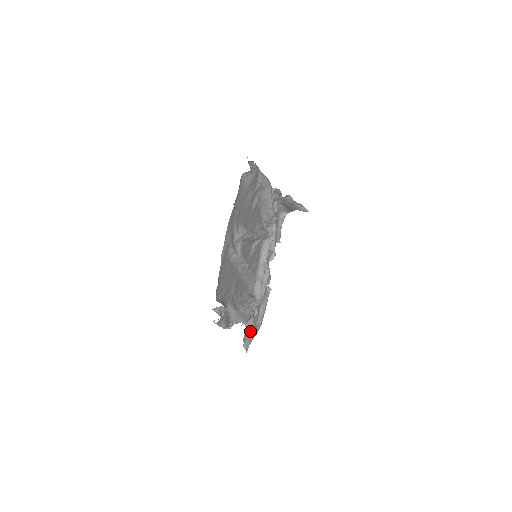
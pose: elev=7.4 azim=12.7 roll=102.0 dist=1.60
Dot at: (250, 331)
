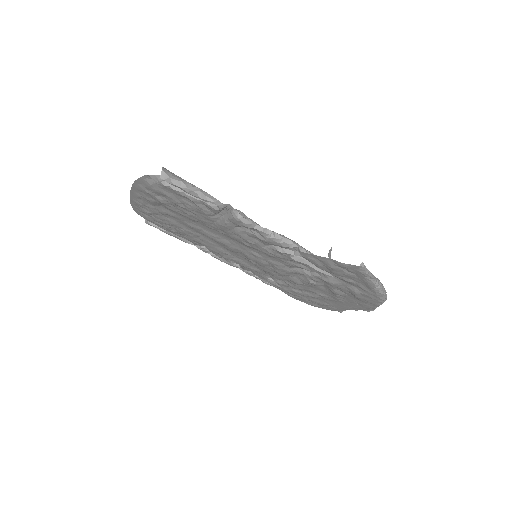
Dot at: occluded
